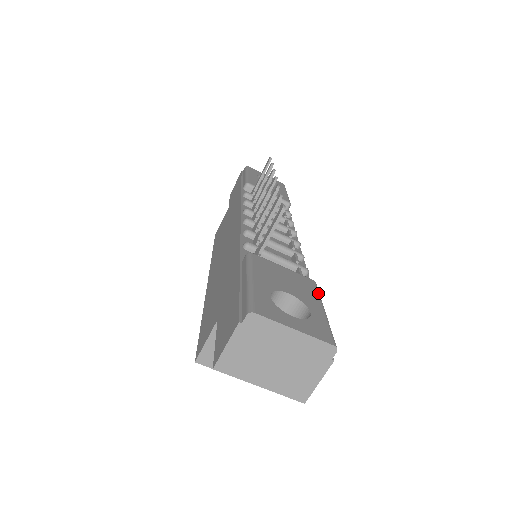
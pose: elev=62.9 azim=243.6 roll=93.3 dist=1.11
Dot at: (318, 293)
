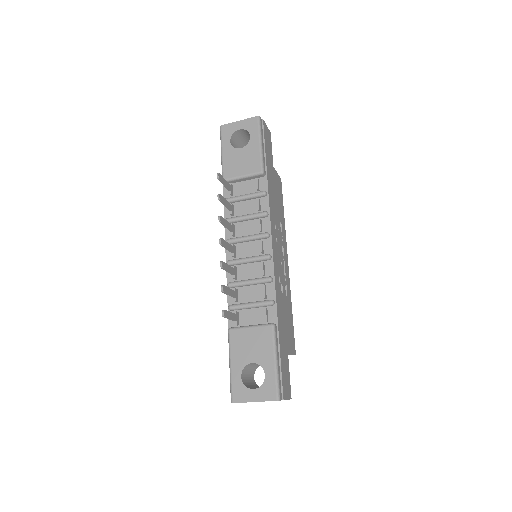
Dot at: (273, 343)
